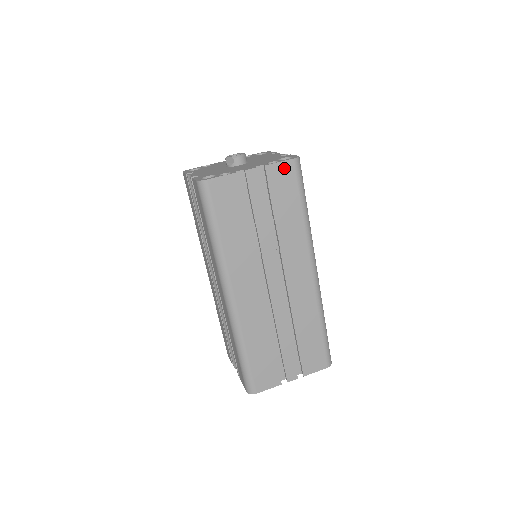
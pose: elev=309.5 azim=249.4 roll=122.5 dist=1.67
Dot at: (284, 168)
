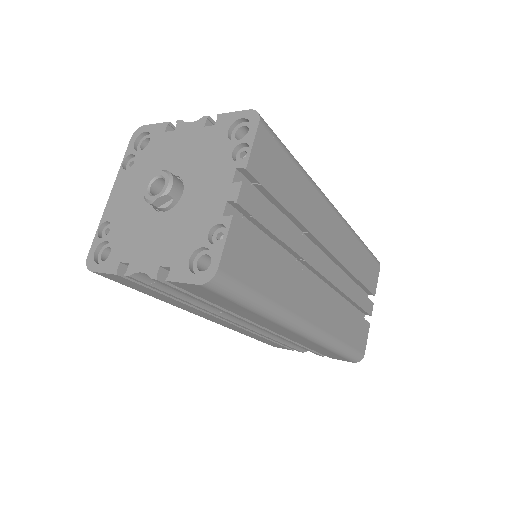
Dot at: (260, 146)
